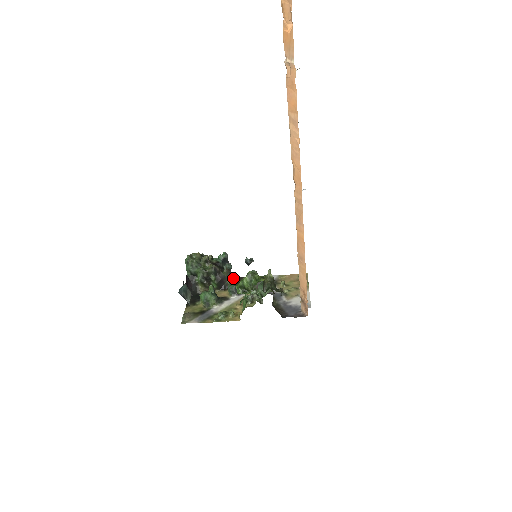
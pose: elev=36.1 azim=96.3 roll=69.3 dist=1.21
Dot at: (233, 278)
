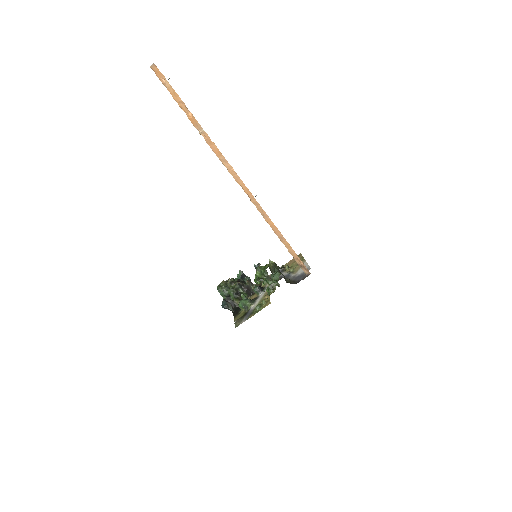
Dot at: occluded
